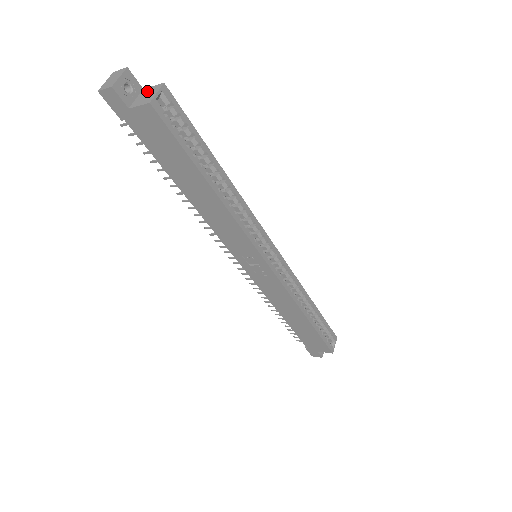
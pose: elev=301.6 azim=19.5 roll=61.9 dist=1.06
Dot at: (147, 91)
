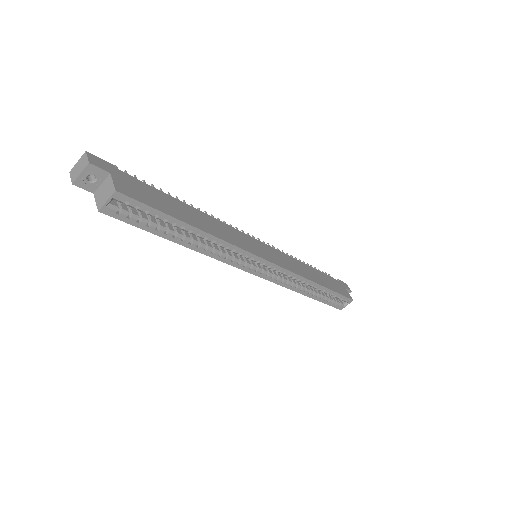
Dot at: (107, 184)
